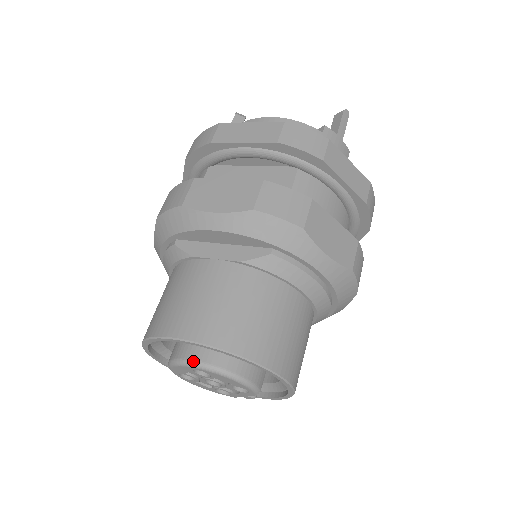
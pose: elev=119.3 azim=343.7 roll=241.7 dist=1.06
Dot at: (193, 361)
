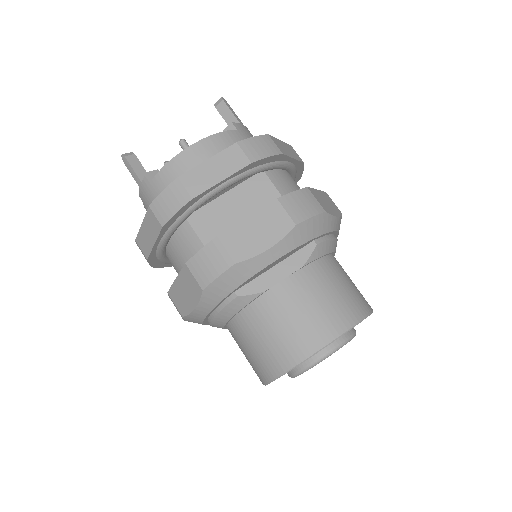
Dot at: (326, 354)
